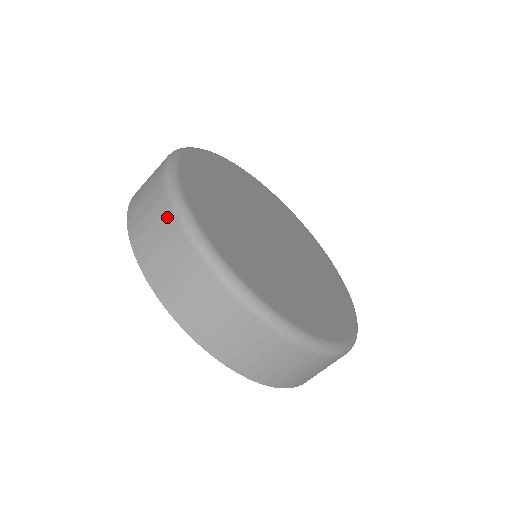
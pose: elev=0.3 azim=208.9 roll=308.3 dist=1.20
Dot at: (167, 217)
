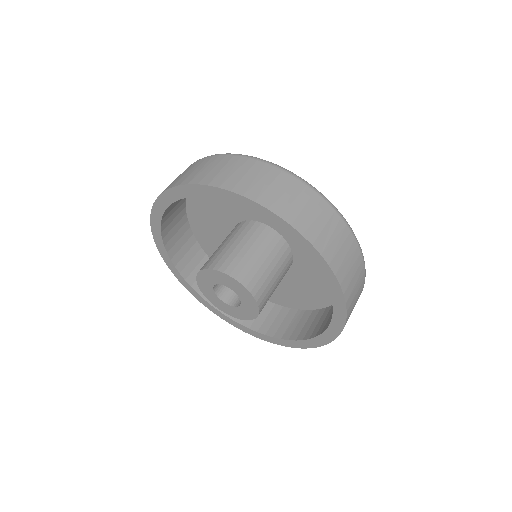
Dot at: (188, 167)
